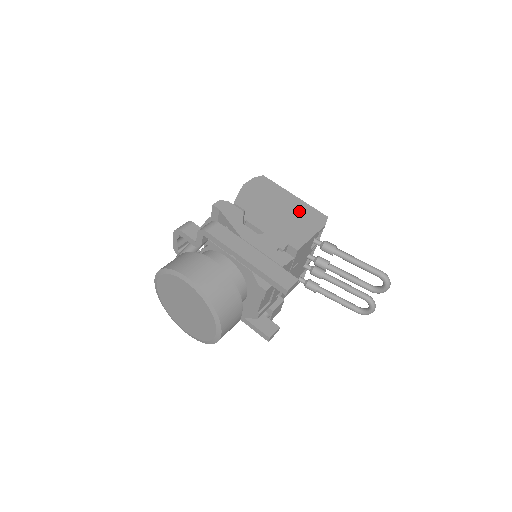
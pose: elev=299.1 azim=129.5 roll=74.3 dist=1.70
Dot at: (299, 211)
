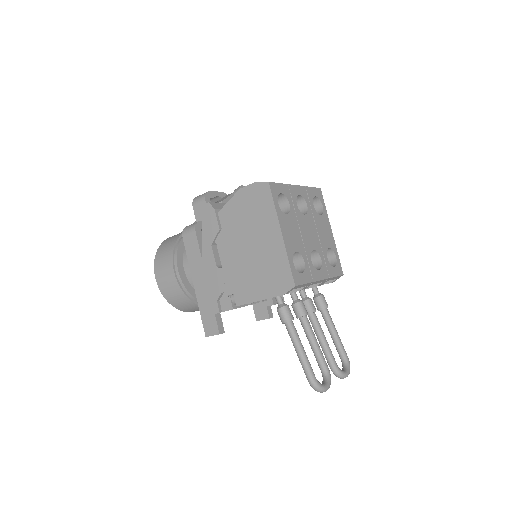
Dot at: (270, 259)
